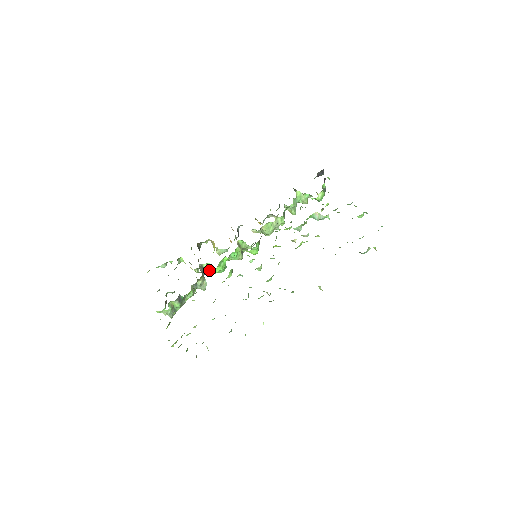
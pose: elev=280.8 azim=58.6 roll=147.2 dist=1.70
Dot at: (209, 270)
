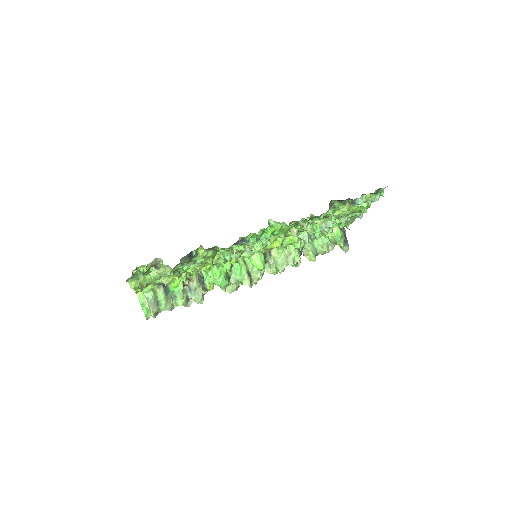
Dot at: (208, 279)
